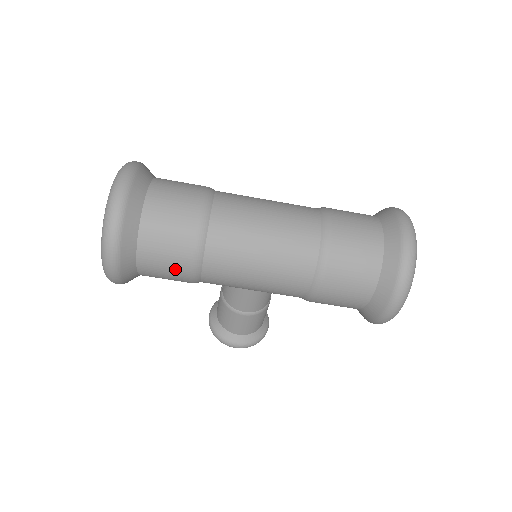
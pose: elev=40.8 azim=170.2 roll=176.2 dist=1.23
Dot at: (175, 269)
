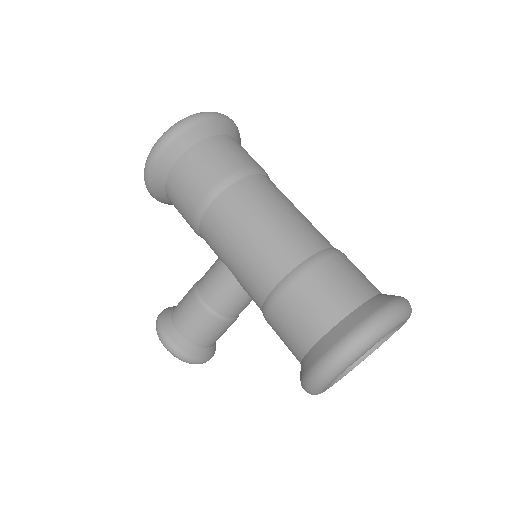
Dot at: (195, 186)
